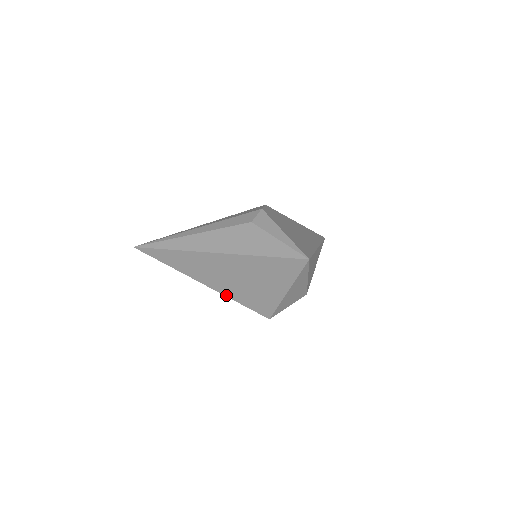
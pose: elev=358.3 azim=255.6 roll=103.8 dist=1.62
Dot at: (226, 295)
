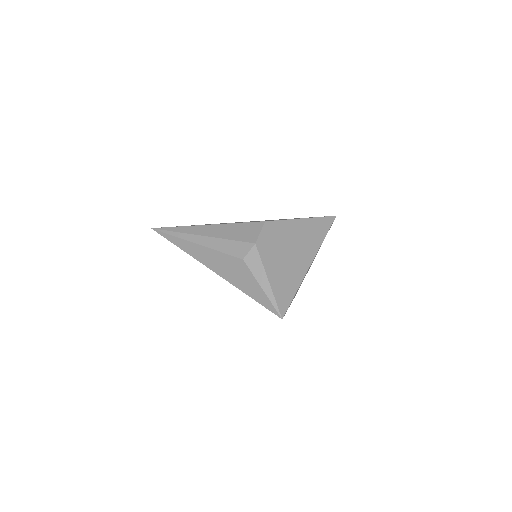
Dot at: occluded
